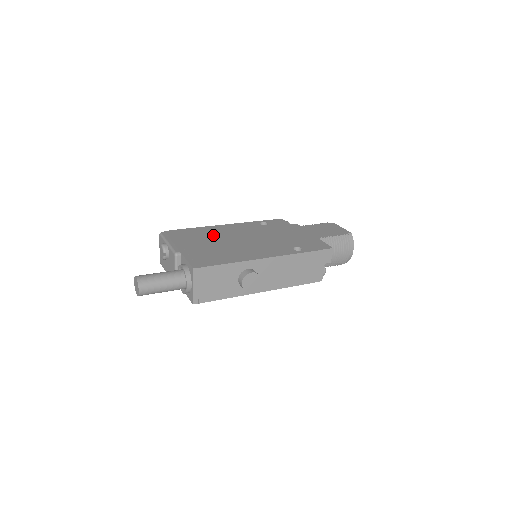
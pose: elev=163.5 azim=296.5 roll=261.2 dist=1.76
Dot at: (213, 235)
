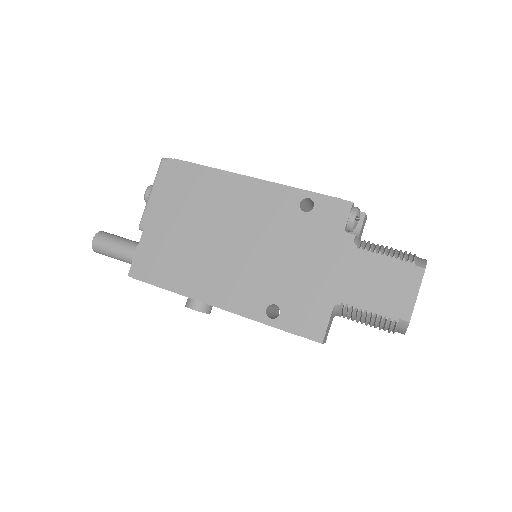
Dot at: (209, 204)
